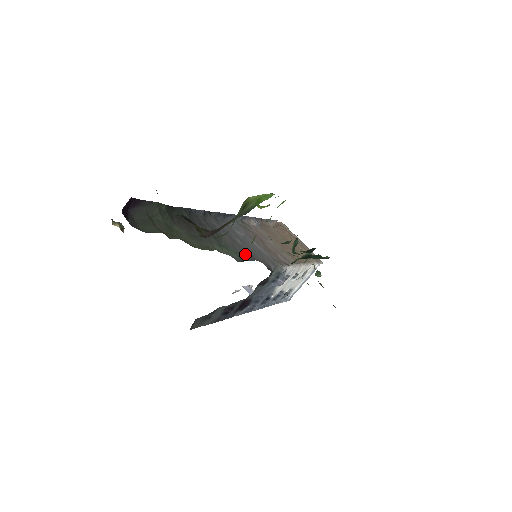
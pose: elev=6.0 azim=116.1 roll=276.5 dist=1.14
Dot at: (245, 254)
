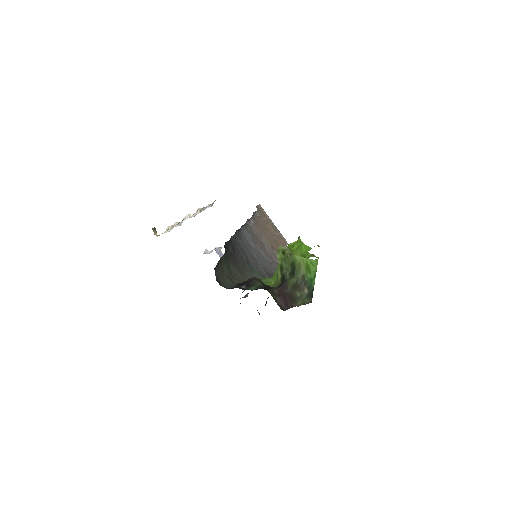
Dot at: (262, 270)
